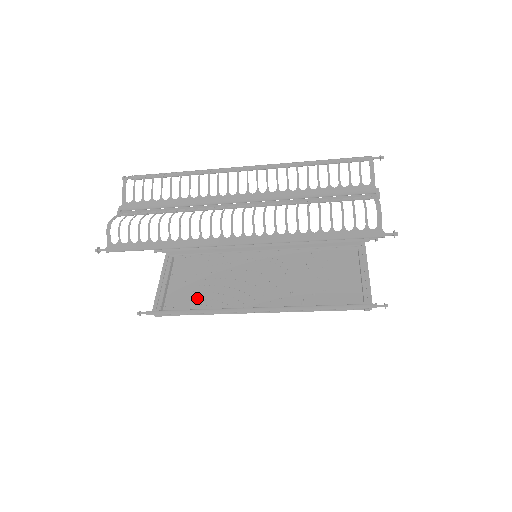
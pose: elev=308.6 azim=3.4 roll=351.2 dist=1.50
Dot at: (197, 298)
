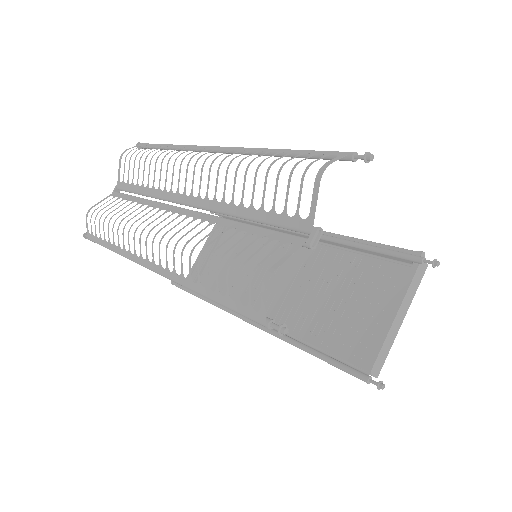
Dot at: (225, 279)
